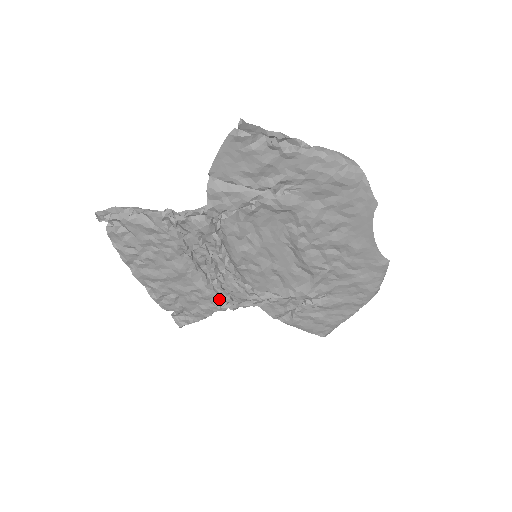
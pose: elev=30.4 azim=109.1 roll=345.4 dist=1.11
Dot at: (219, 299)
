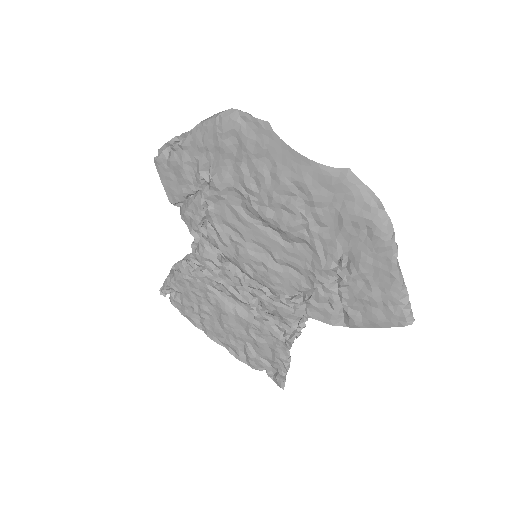
Dot at: (279, 330)
